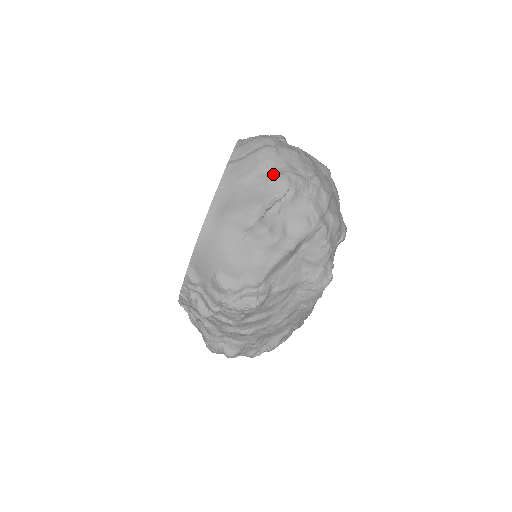
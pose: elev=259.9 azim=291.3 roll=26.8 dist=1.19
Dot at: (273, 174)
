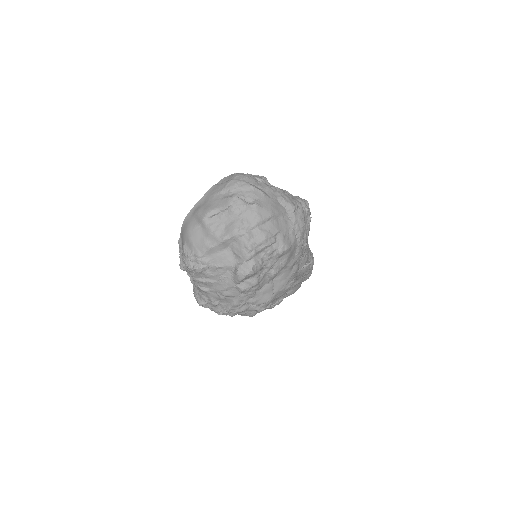
Dot at: (228, 195)
